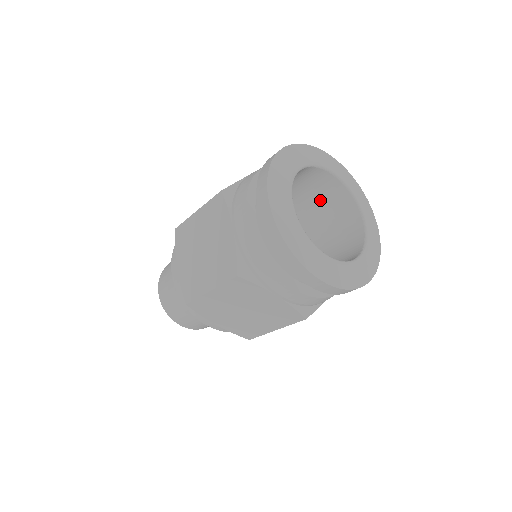
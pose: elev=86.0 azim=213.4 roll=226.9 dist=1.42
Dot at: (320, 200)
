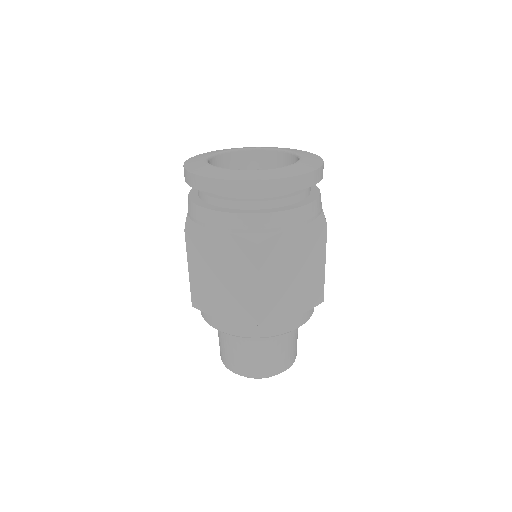
Dot at: occluded
